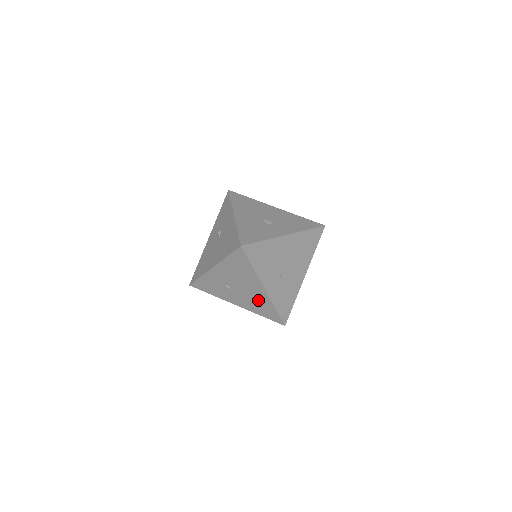
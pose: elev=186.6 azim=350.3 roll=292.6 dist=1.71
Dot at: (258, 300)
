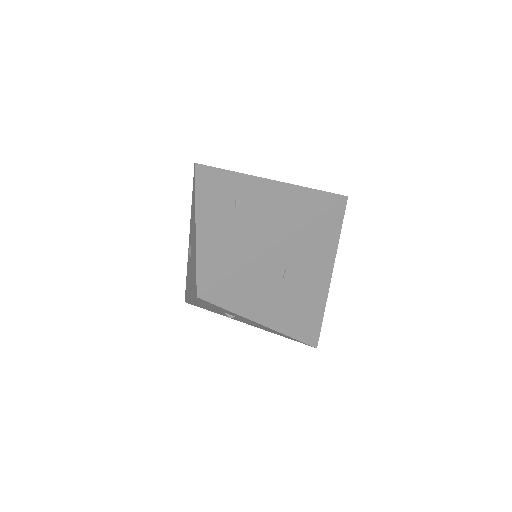
Dot at: (238, 244)
